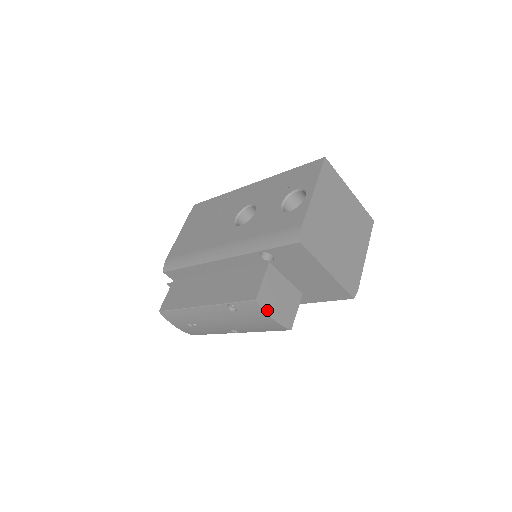
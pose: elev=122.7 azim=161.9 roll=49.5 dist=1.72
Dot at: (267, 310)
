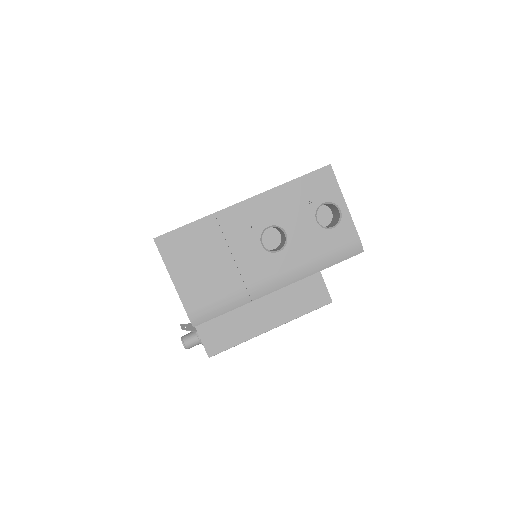
Dot at: occluded
